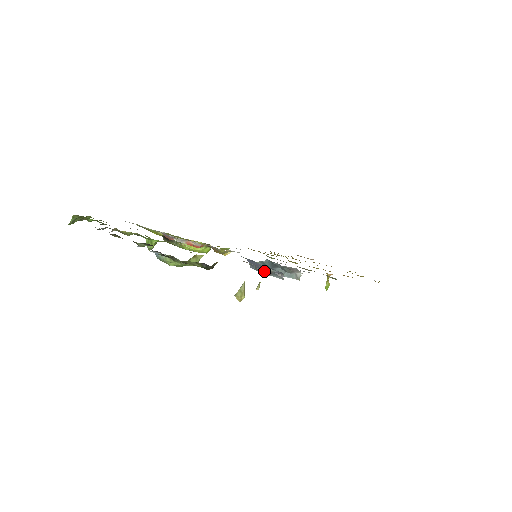
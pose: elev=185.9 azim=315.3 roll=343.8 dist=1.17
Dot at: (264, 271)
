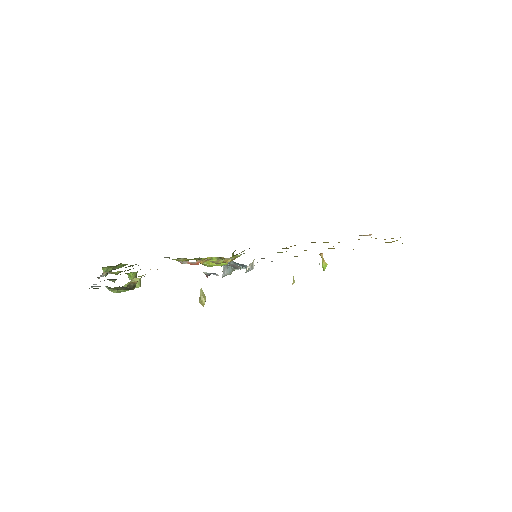
Dot at: occluded
